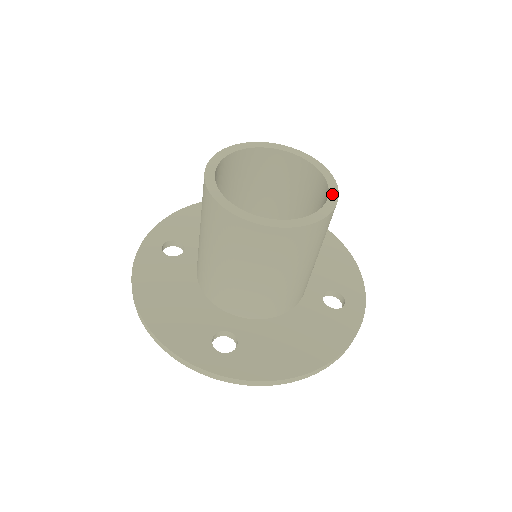
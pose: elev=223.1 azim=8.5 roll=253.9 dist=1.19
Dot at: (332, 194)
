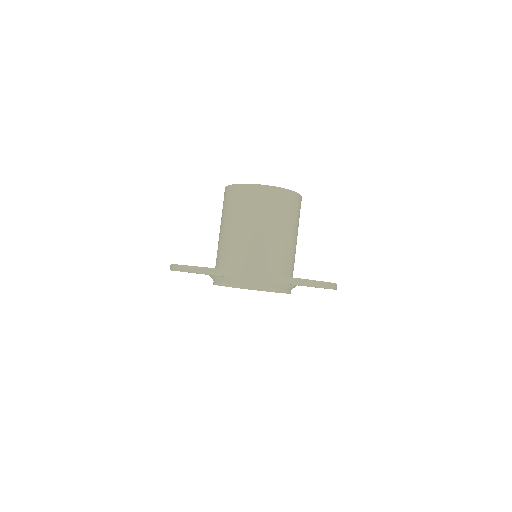
Dot at: occluded
